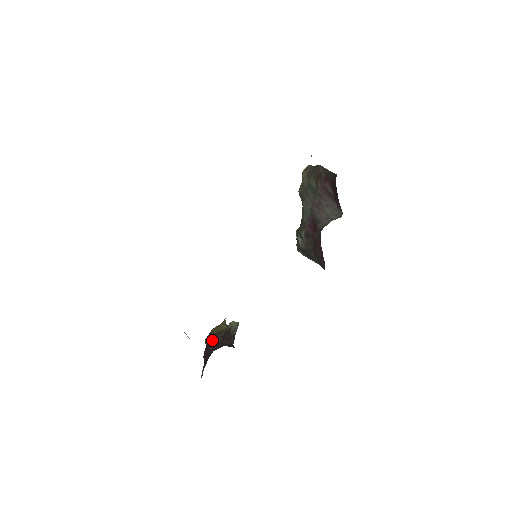
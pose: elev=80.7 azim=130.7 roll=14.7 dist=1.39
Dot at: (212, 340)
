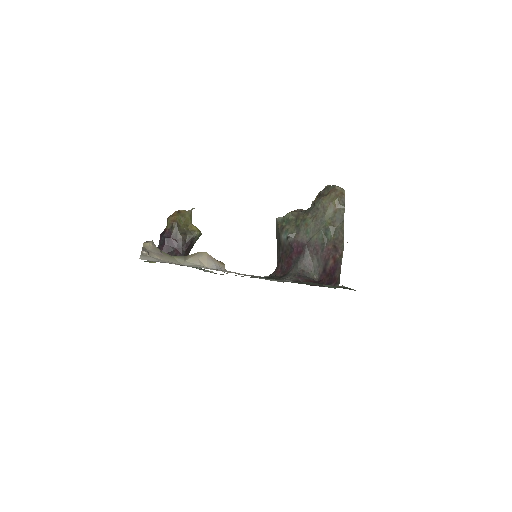
Dot at: (177, 235)
